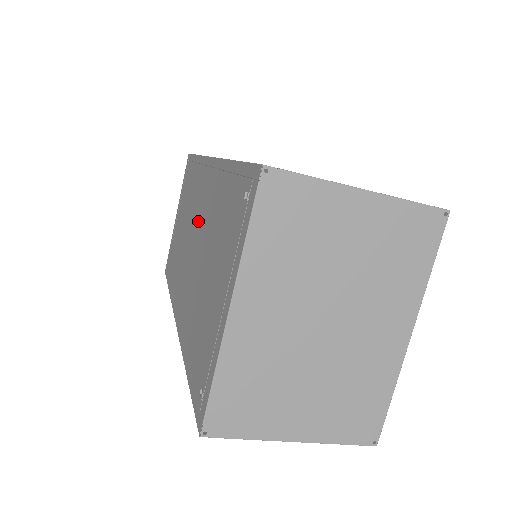
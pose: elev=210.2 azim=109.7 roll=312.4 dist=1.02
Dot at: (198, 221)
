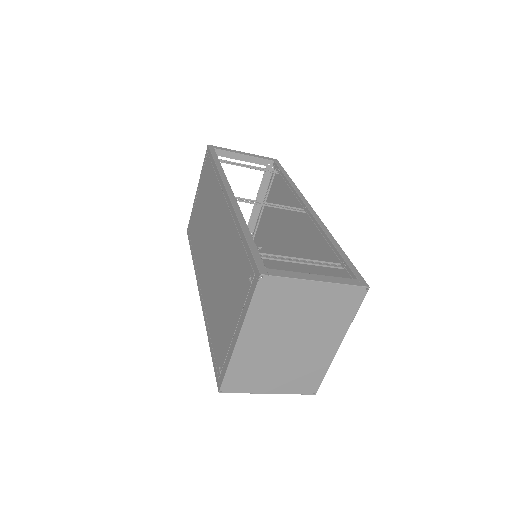
Dot at: (217, 236)
